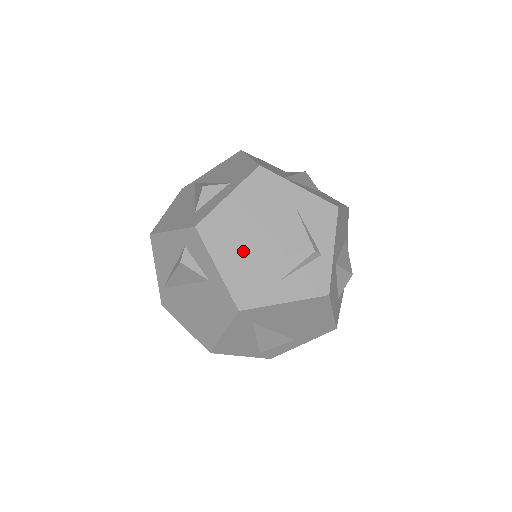
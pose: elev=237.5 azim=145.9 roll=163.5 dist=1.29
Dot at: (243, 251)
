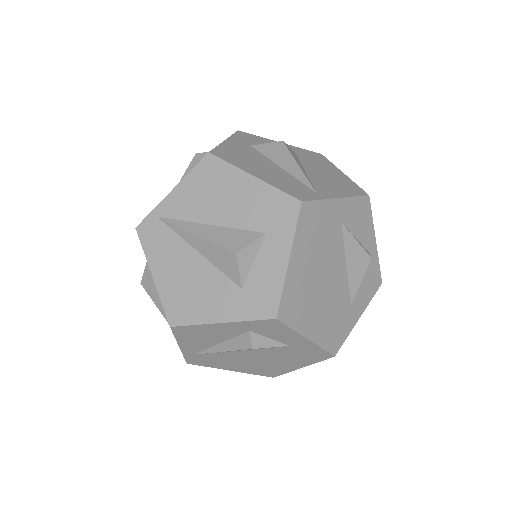
Dot at: (320, 304)
